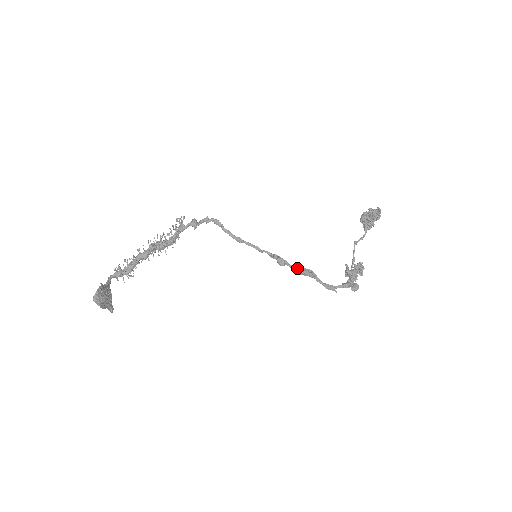
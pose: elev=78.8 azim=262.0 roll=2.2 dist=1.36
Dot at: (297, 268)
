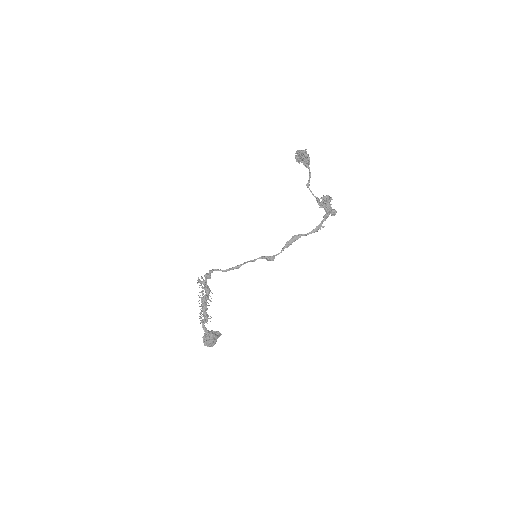
Dot at: (283, 249)
